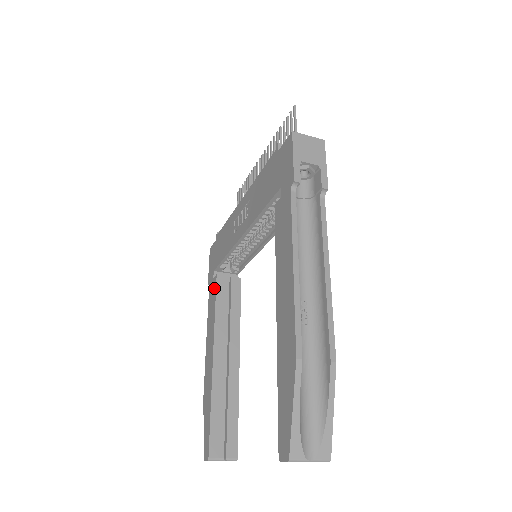
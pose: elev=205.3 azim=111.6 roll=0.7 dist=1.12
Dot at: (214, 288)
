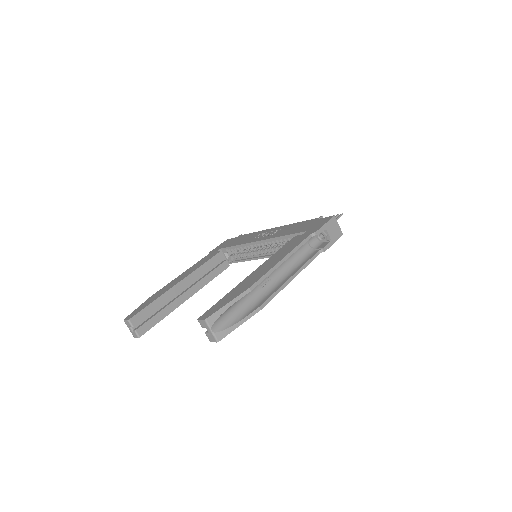
Dot at: (213, 255)
